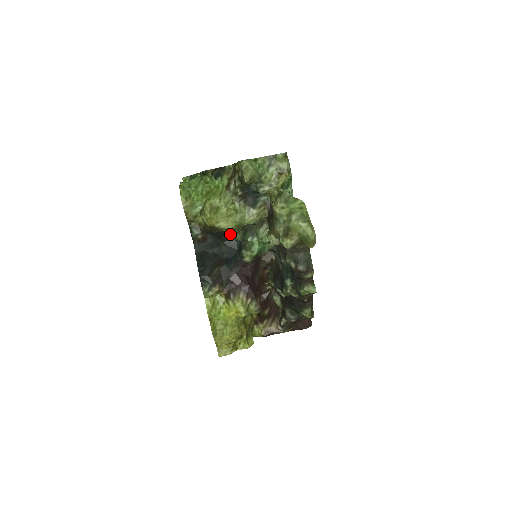
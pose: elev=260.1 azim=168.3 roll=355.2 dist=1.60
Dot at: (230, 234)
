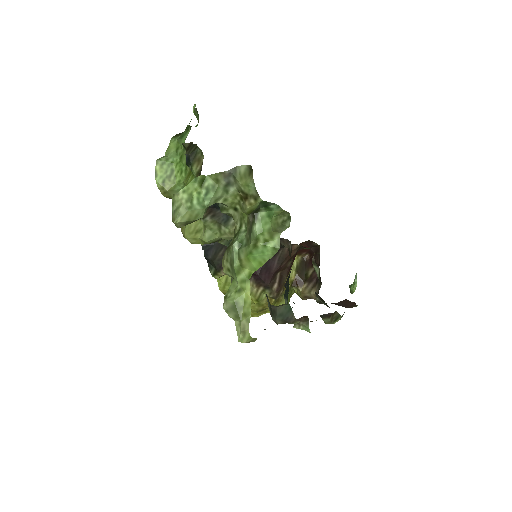
Dot at: occluded
